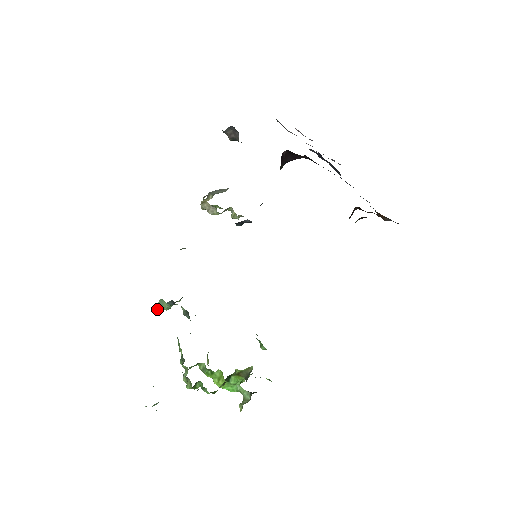
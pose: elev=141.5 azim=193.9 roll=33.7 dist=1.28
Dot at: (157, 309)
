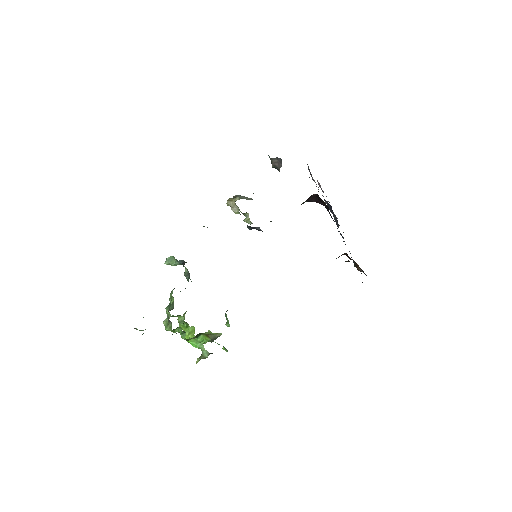
Dot at: (165, 262)
